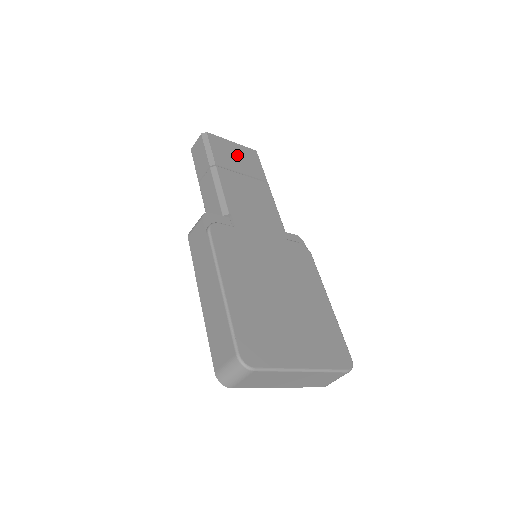
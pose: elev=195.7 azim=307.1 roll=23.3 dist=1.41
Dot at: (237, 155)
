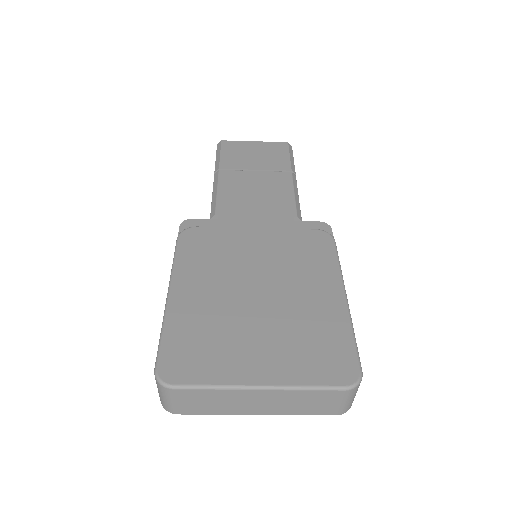
Dot at: (255, 153)
